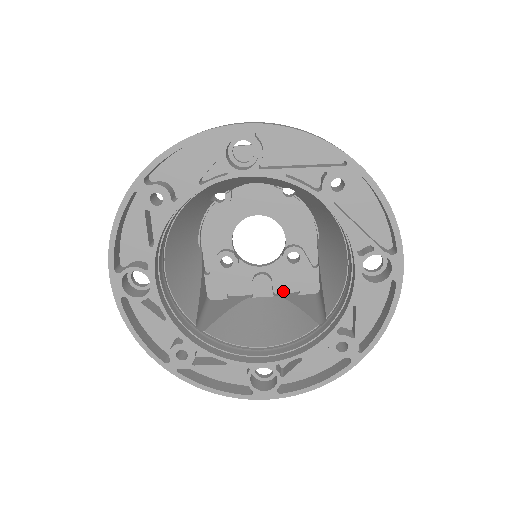
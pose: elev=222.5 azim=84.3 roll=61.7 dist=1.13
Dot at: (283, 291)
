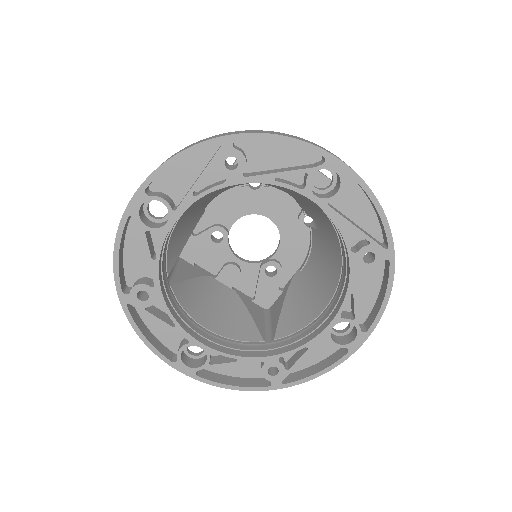
Dot at: (241, 289)
